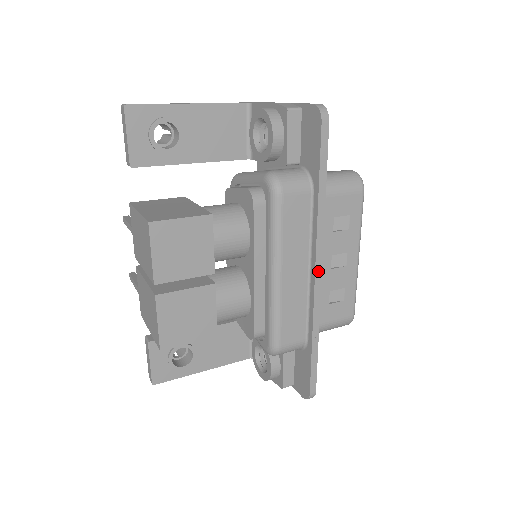
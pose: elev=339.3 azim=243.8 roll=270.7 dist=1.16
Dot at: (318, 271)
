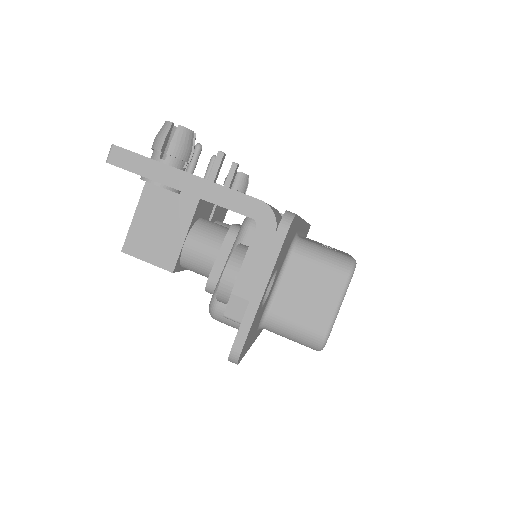
Dot at: occluded
